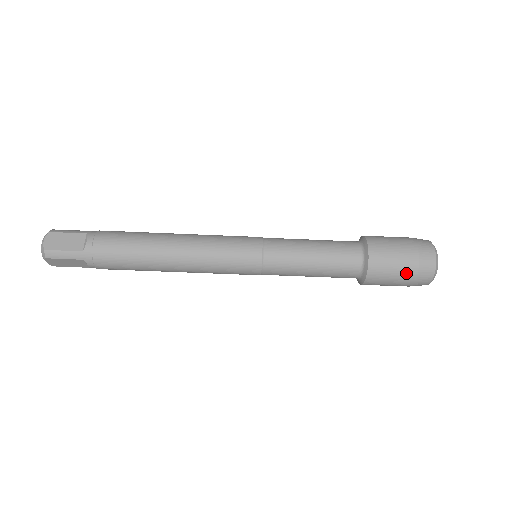
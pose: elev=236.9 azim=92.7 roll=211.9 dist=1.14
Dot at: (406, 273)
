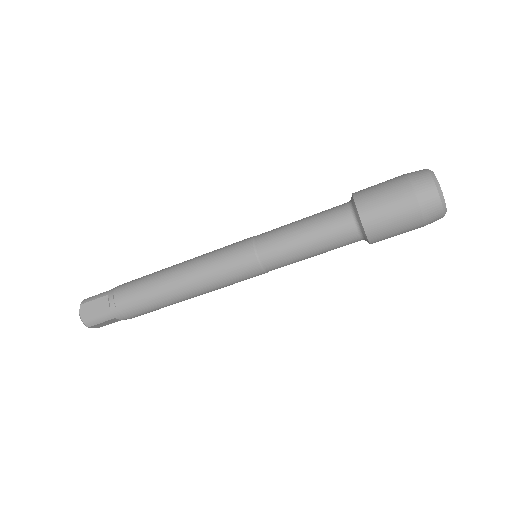
Dot at: (409, 220)
